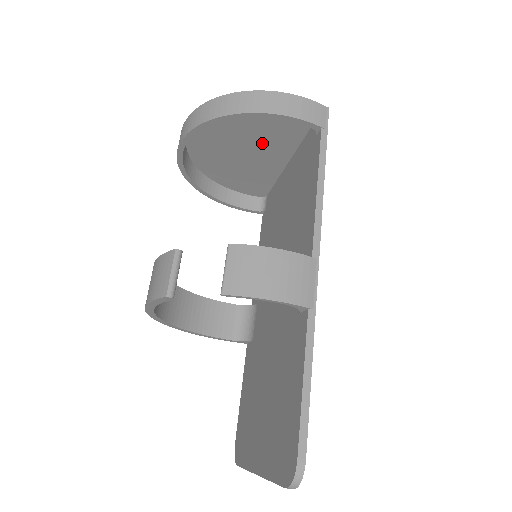
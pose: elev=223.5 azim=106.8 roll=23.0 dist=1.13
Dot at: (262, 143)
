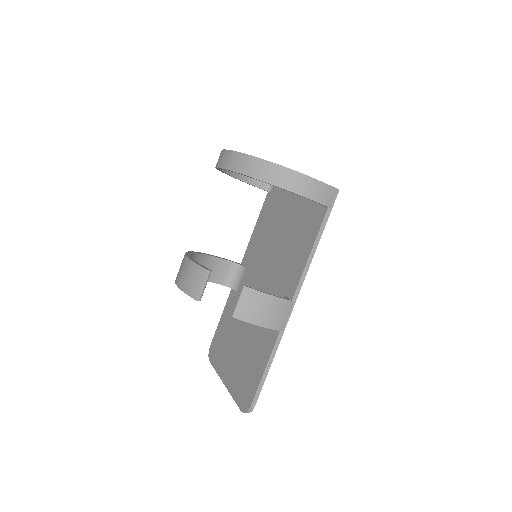
Dot at: occluded
